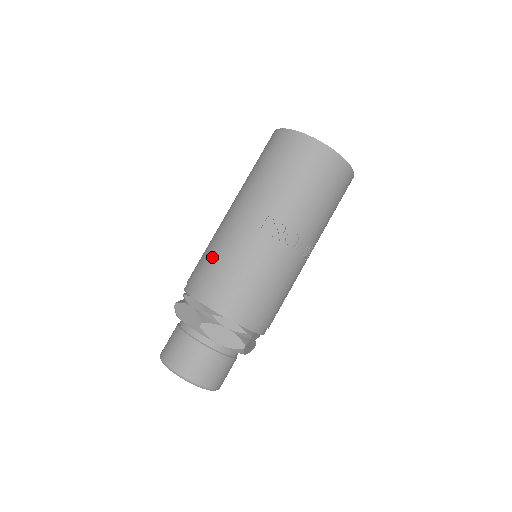
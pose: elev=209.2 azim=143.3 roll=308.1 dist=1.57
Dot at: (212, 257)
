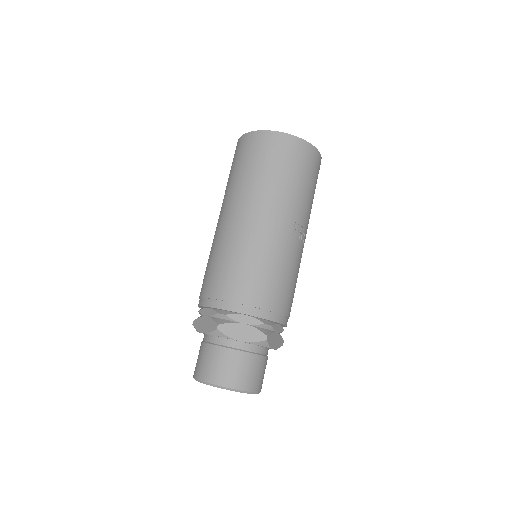
Dot at: (254, 270)
